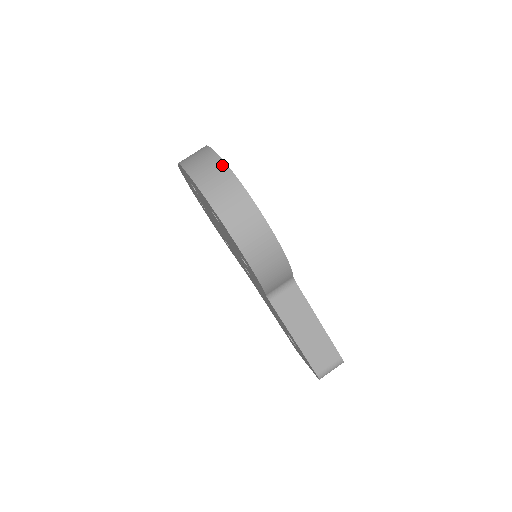
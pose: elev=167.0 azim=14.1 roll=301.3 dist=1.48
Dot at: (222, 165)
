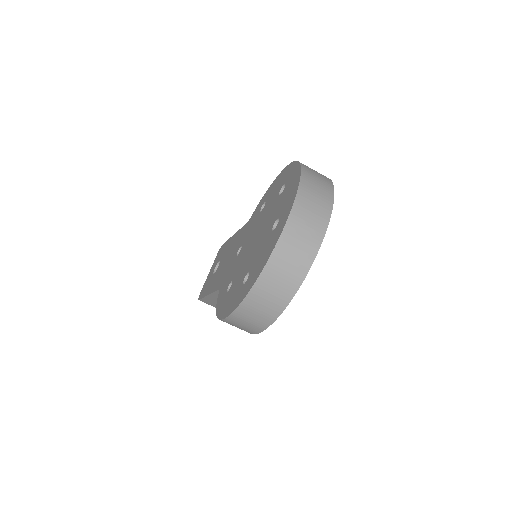
Dot at: (290, 294)
